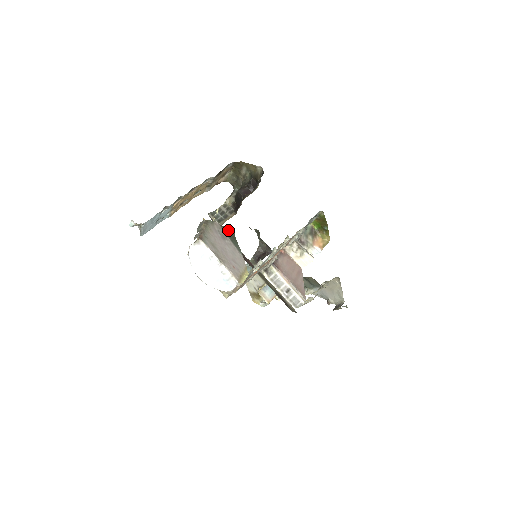
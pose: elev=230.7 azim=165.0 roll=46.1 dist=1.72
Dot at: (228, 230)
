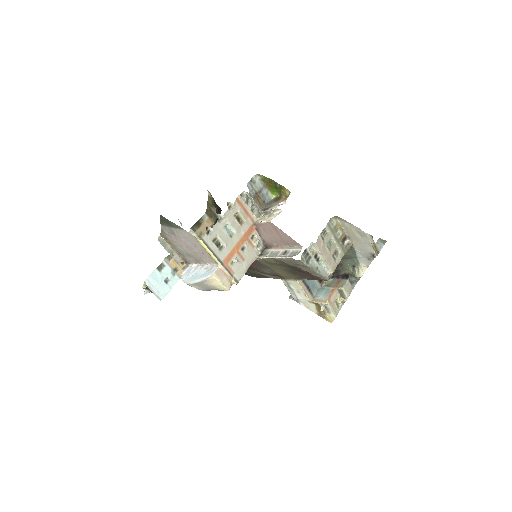
Dot at: (162, 220)
